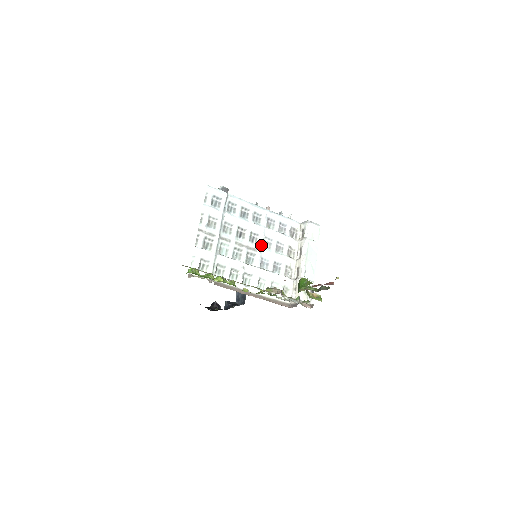
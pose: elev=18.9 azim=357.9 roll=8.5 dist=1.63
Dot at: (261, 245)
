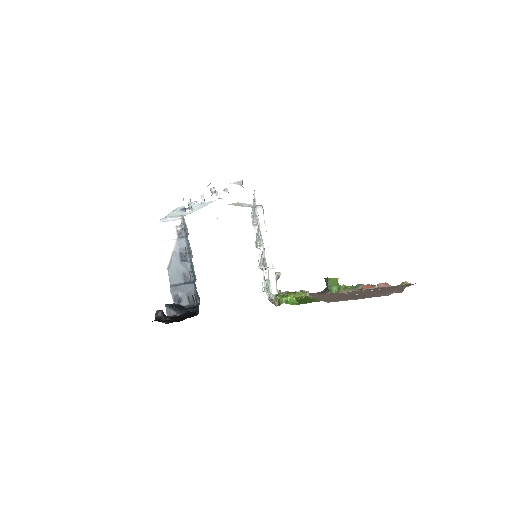
Dot at: occluded
